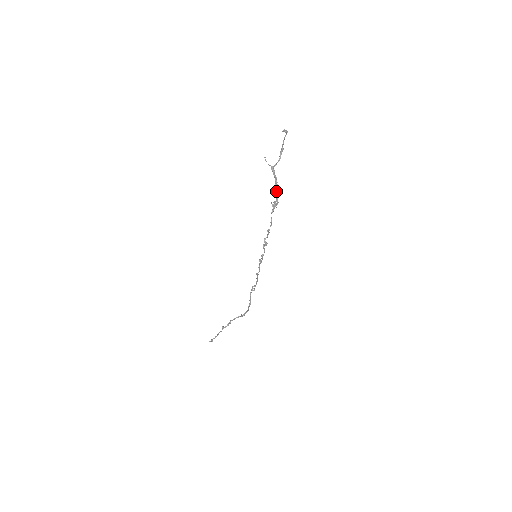
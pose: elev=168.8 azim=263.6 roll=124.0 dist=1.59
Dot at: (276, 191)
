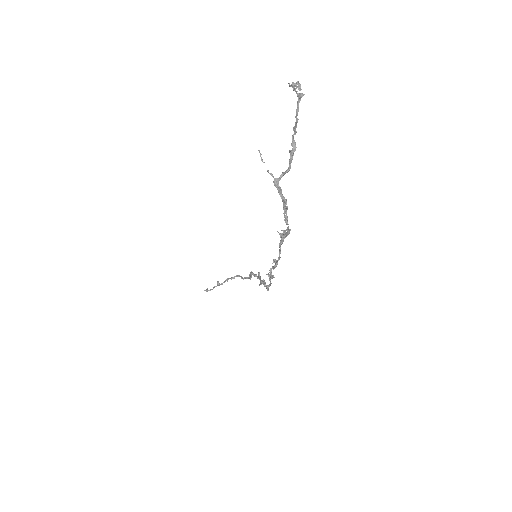
Dot at: (286, 221)
